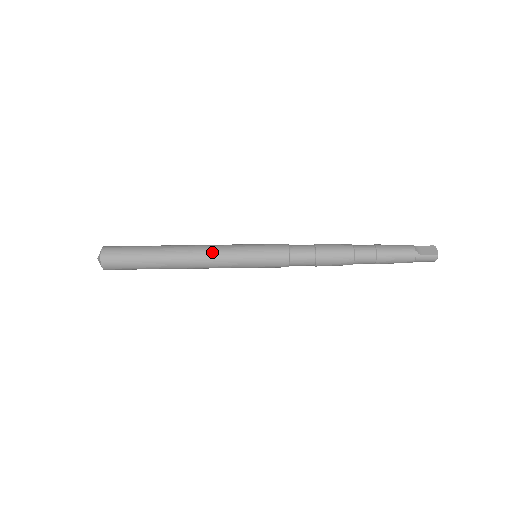
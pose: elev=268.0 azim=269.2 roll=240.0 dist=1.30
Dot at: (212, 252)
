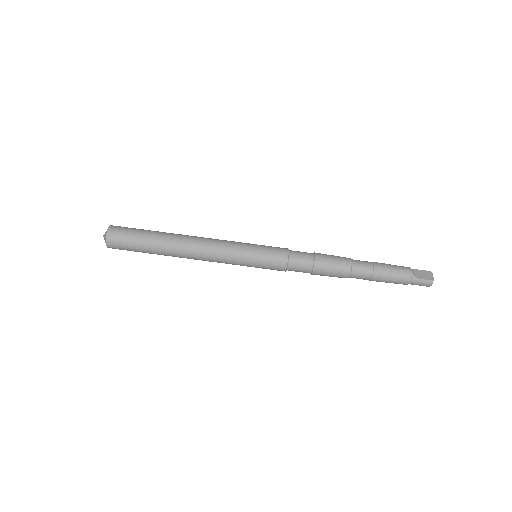
Dot at: (214, 245)
